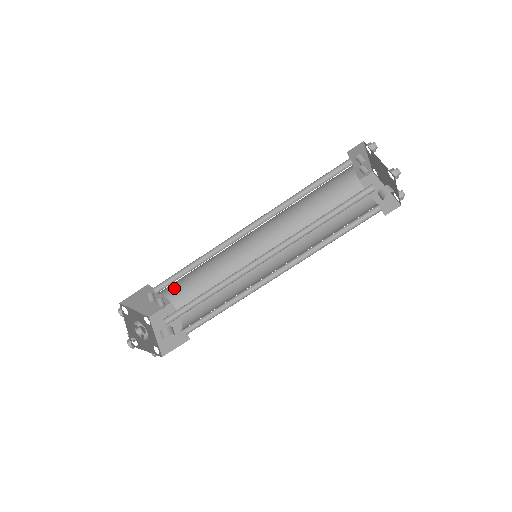
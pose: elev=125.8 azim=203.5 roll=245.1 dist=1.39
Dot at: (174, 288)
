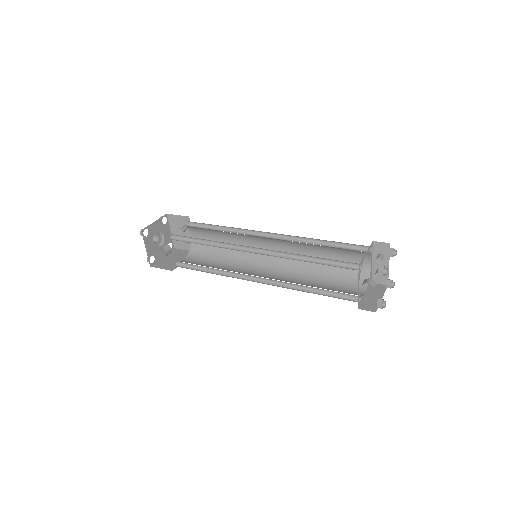
Dot at: (200, 238)
